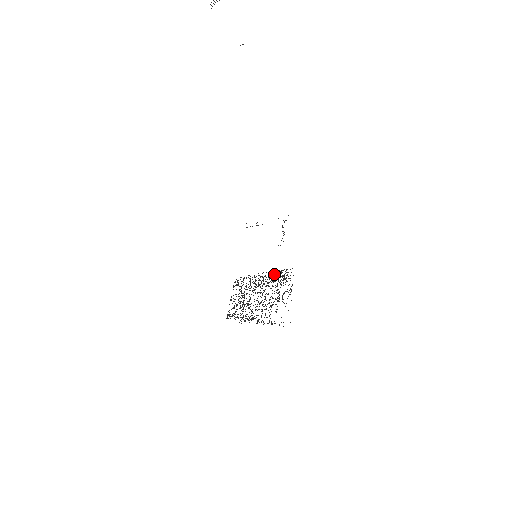
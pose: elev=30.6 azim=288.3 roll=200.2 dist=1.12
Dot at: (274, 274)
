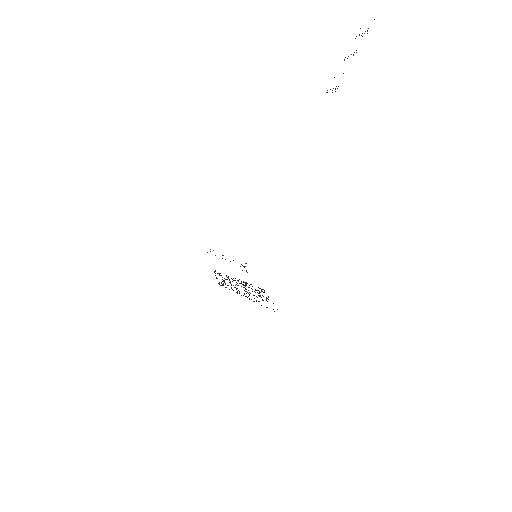
Dot at: occluded
